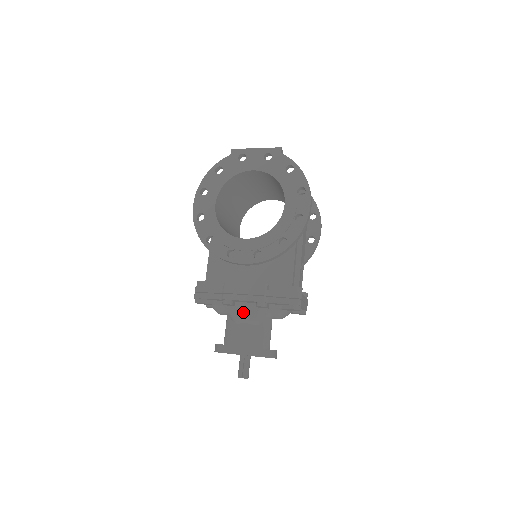
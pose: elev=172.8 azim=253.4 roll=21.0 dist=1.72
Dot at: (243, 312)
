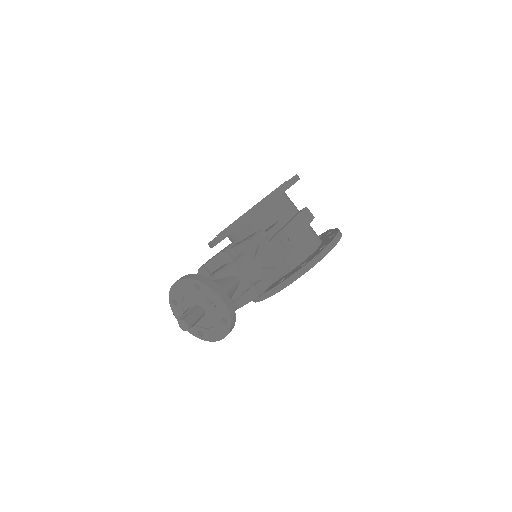
Dot at: occluded
